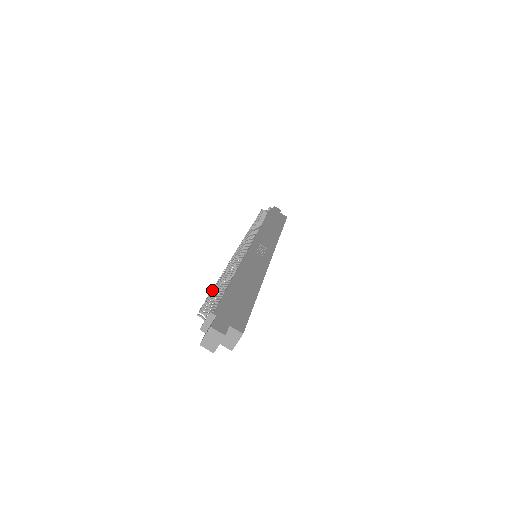
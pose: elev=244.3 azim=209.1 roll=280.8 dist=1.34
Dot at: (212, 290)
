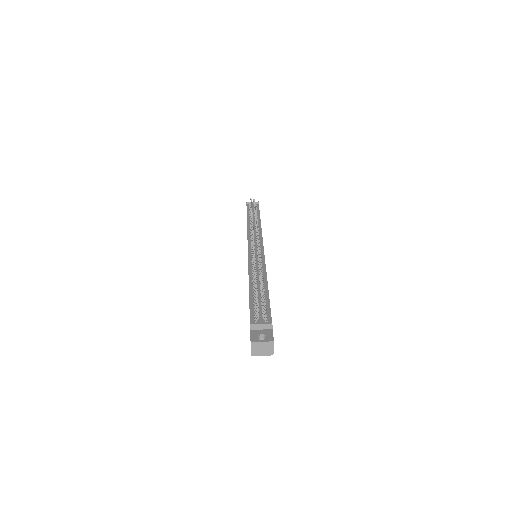
Dot at: occluded
